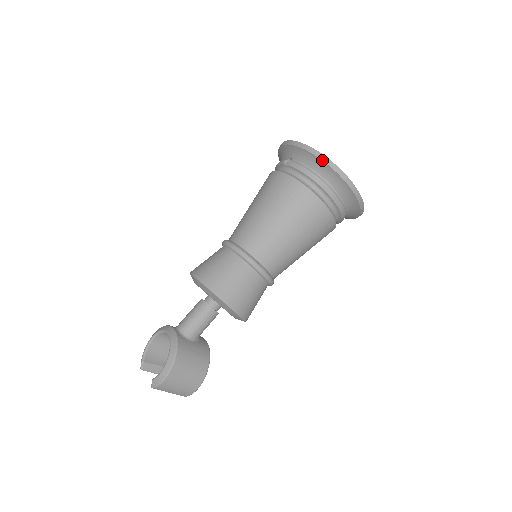
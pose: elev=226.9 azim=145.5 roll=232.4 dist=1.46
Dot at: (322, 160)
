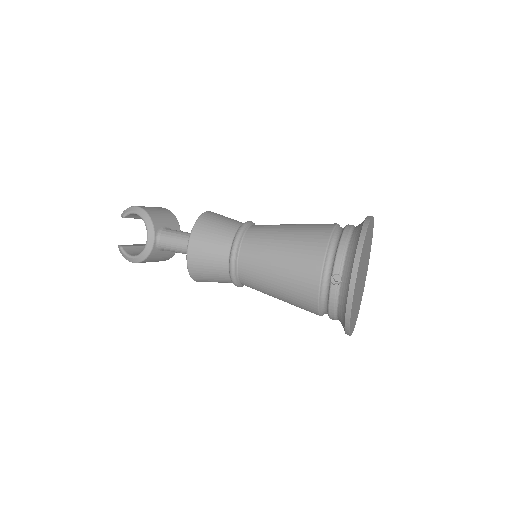
Dot at: (345, 325)
